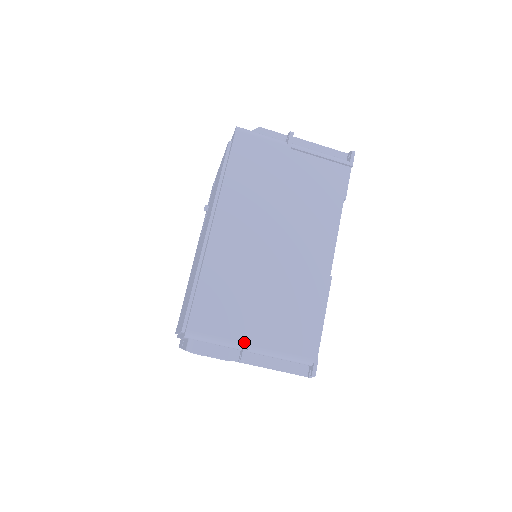
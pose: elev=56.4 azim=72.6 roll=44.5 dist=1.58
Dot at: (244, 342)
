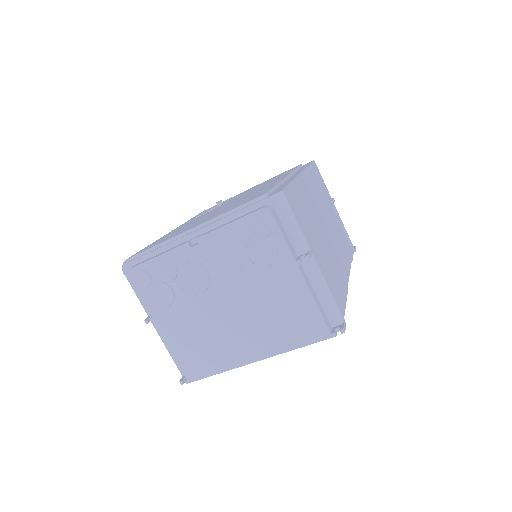
Dot at: (311, 248)
